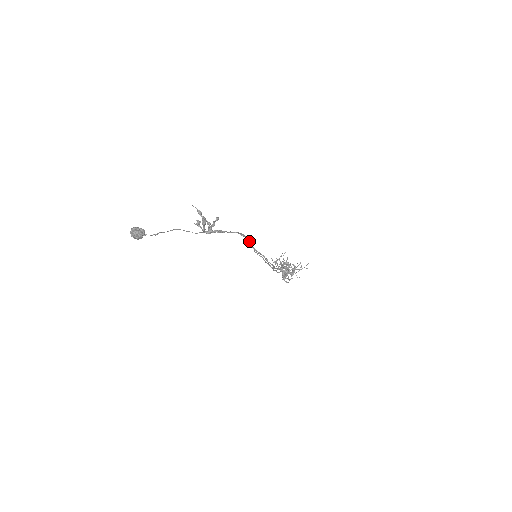
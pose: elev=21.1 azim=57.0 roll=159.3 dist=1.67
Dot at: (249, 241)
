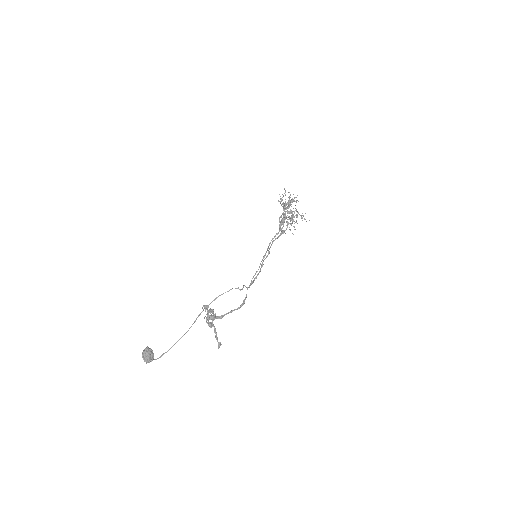
Dot at: (249, 287)
